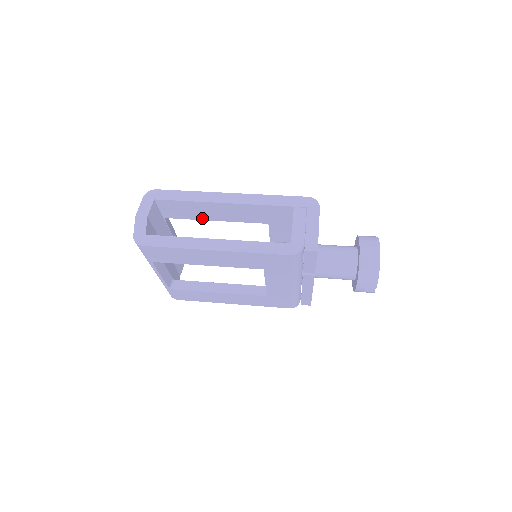
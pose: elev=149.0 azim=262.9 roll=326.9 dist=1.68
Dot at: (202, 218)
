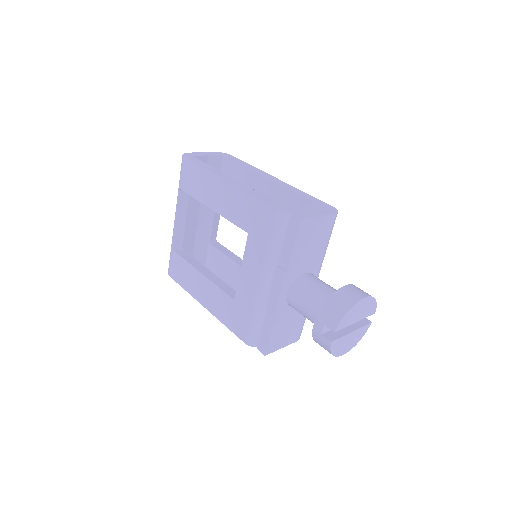
Dot at: occluded
